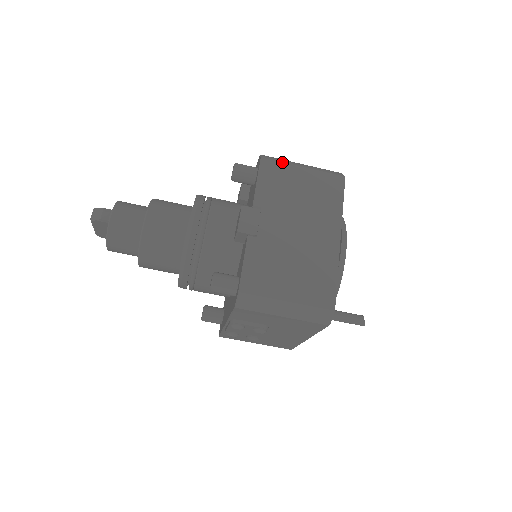
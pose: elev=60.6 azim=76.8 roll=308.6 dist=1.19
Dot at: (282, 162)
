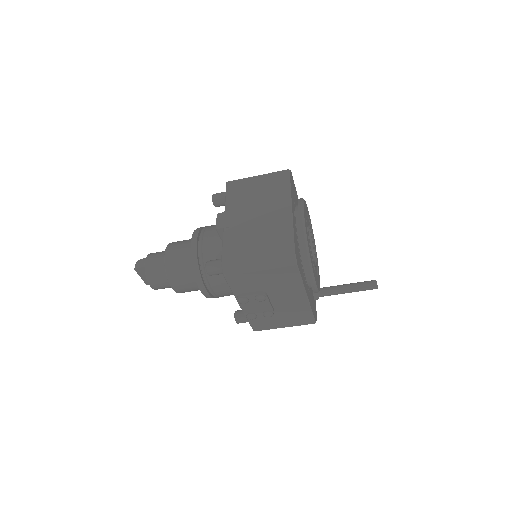
Dot at: (241, 179)
